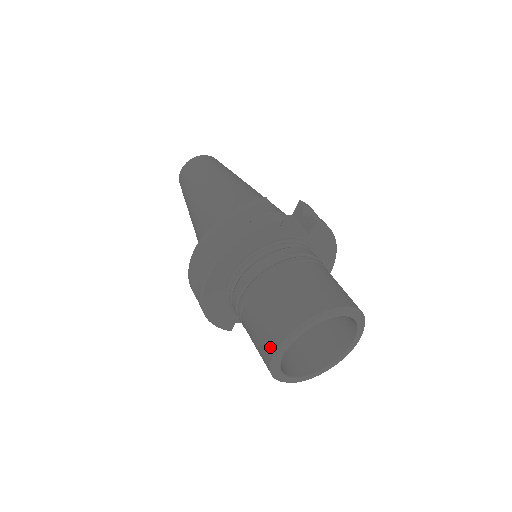
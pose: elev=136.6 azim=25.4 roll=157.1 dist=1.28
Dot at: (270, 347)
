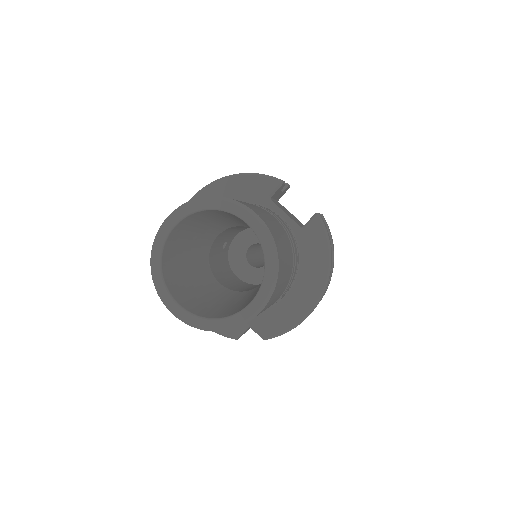
Dot at: occluded
